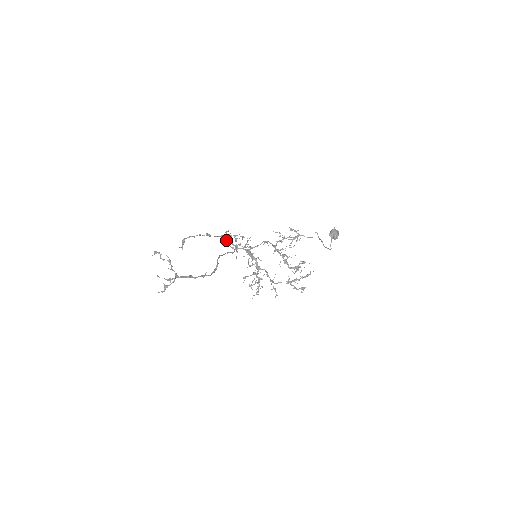
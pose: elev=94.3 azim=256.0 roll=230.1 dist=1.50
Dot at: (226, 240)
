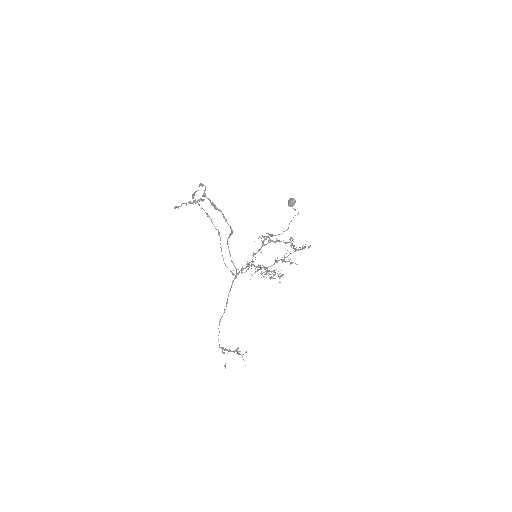
Dot at: (223, 348)
